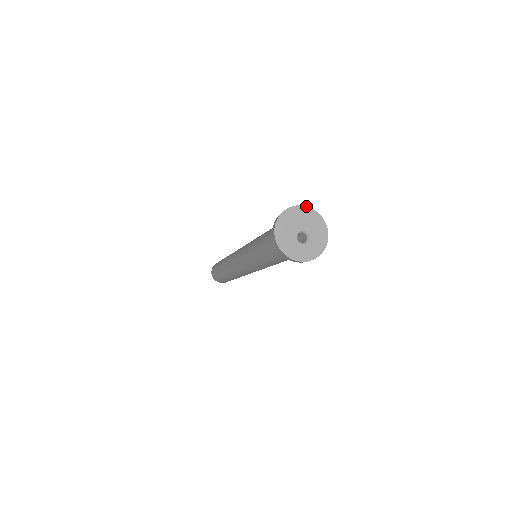
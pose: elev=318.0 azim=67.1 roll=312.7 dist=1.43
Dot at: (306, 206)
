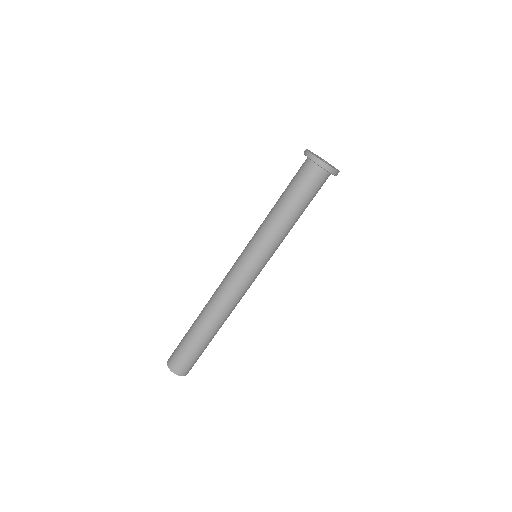
Dot at: occluded
